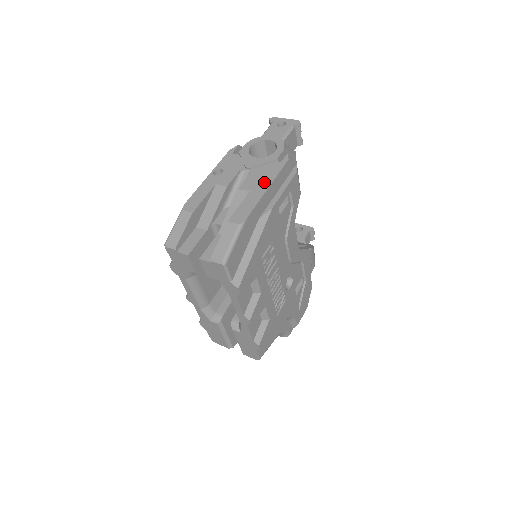
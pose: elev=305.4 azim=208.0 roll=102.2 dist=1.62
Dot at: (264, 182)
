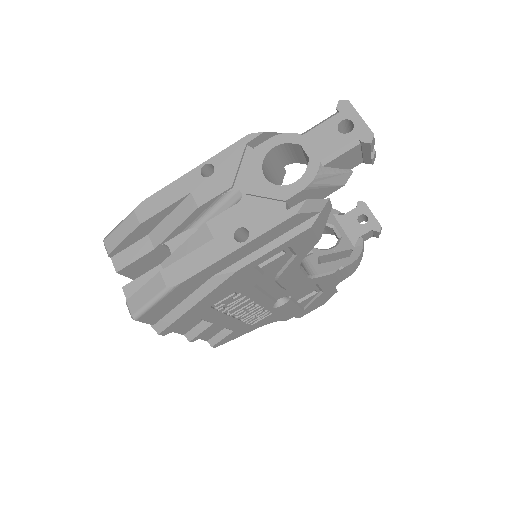
Dot at: (246, 229)
